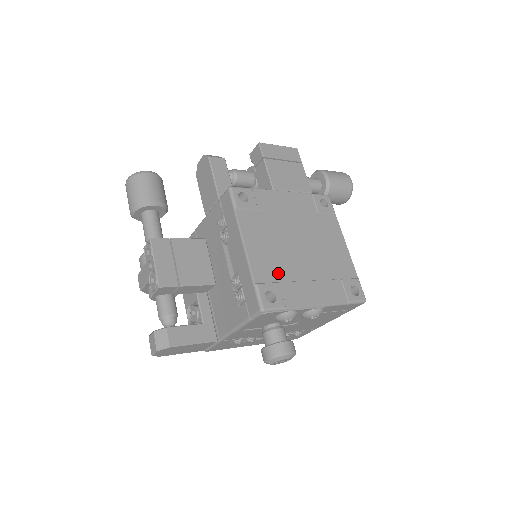
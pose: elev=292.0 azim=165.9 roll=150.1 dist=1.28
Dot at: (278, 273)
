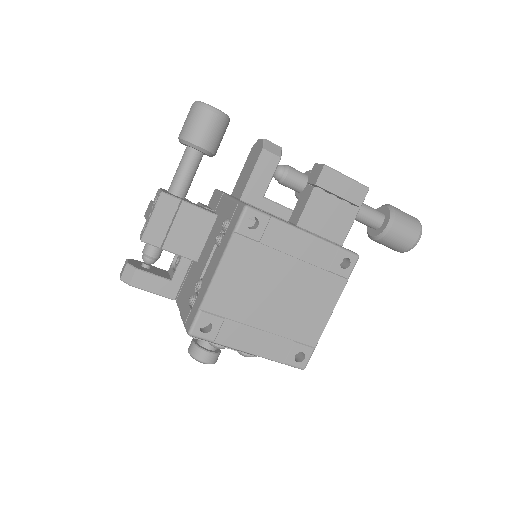
Dot at: (231, 310)
